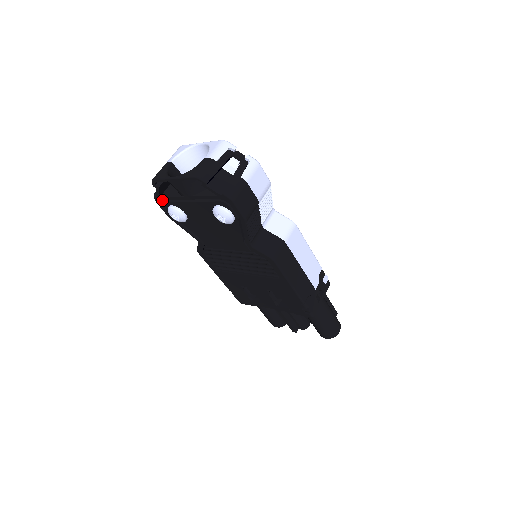
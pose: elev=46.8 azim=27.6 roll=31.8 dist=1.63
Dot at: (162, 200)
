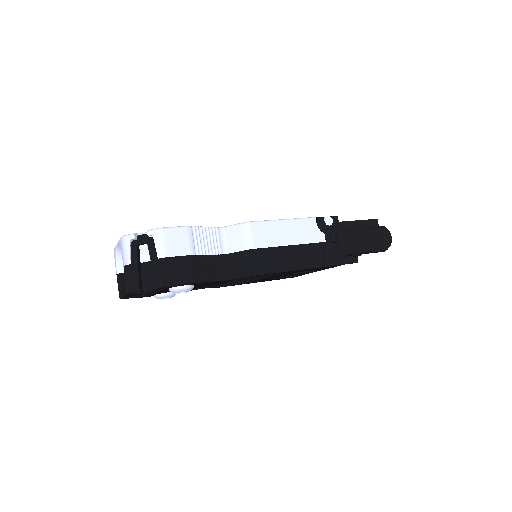
Dot at: occluded
